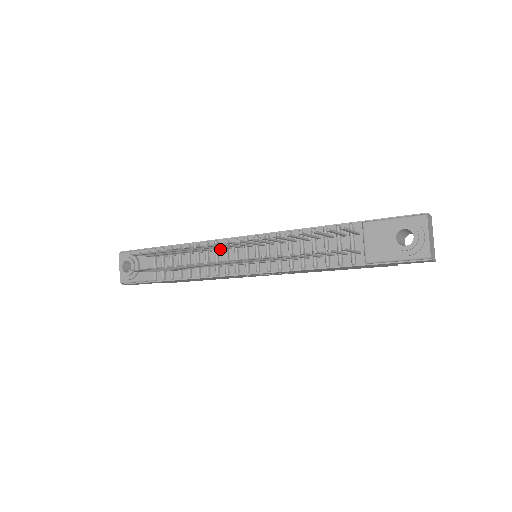
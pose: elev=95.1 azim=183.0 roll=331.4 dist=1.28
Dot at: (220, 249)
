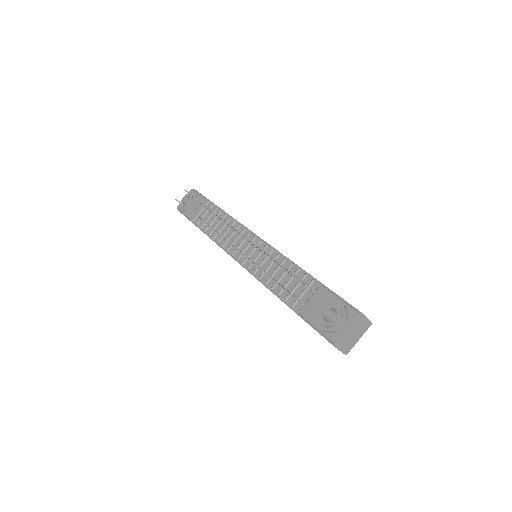
Dot at: occluded
